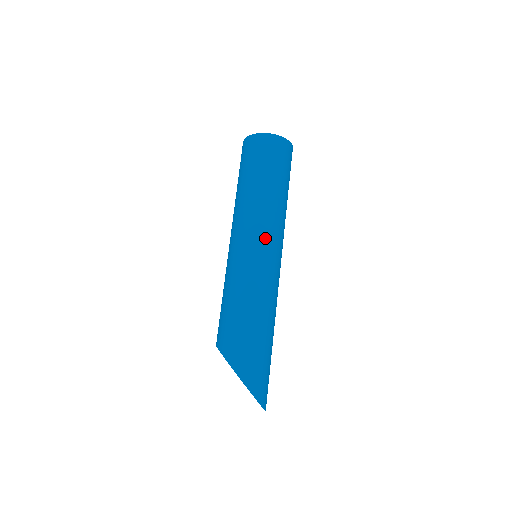
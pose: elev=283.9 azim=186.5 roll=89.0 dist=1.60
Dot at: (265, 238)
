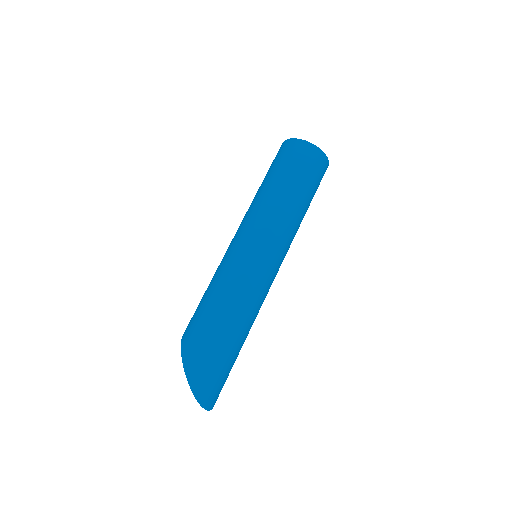
Dot at: (256, 234)
